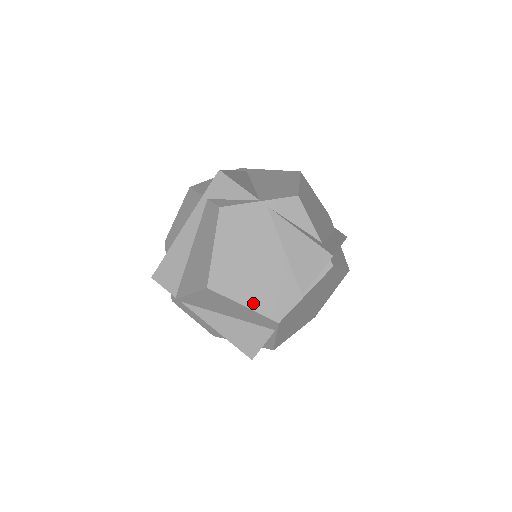
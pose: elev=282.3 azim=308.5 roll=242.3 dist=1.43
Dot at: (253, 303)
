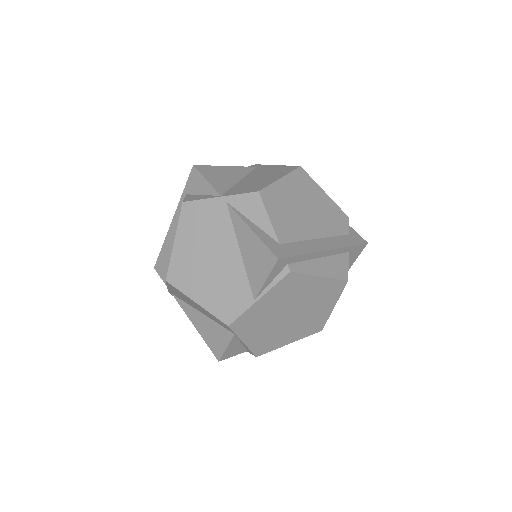
Dot at: (205, 301)
